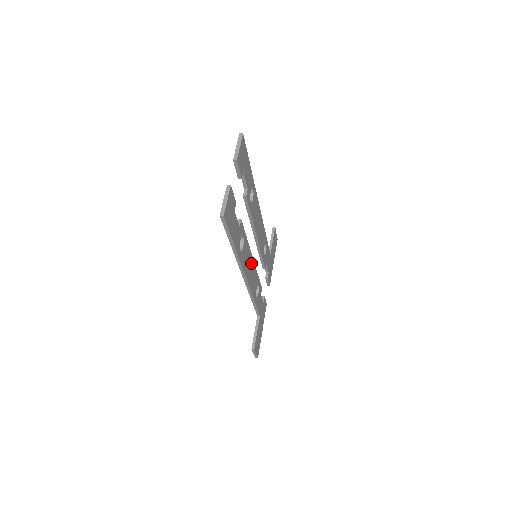
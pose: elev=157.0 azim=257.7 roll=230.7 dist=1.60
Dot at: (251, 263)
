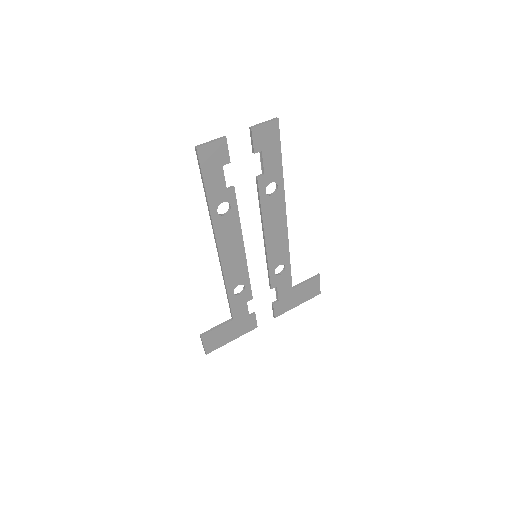
Dot at: (238, 248)
